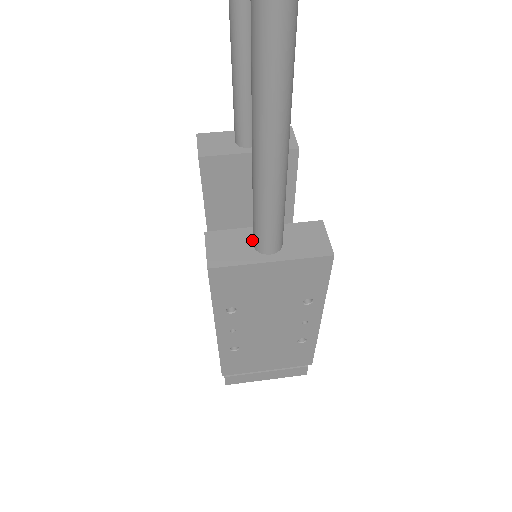
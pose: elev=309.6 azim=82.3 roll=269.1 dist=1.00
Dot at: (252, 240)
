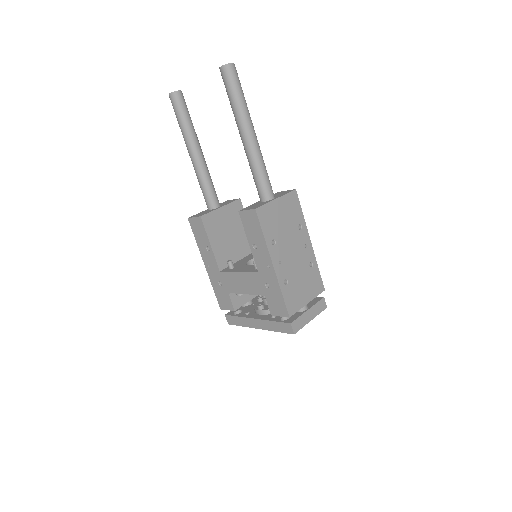
Dot at: (261, 202)
